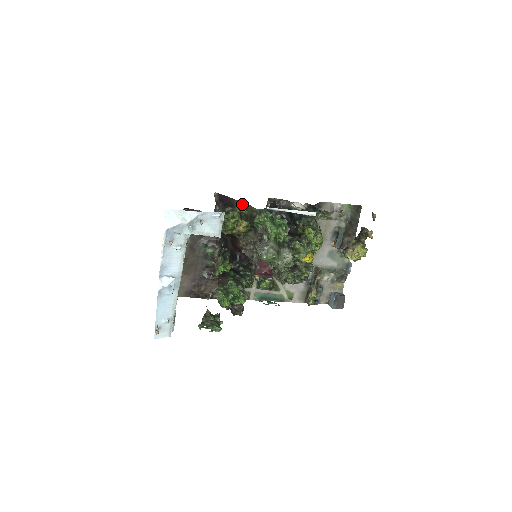
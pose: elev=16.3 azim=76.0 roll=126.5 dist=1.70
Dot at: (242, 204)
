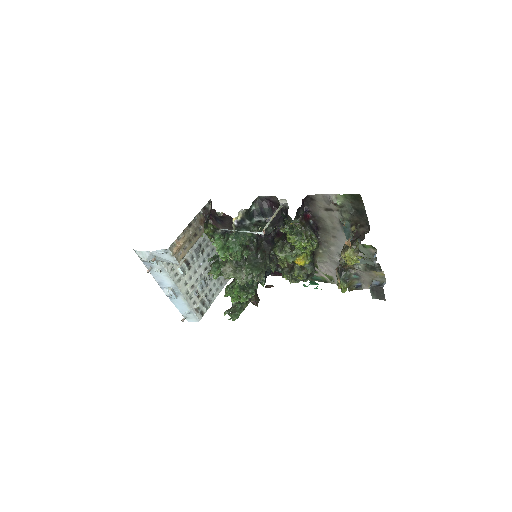
Dot at: occluded
